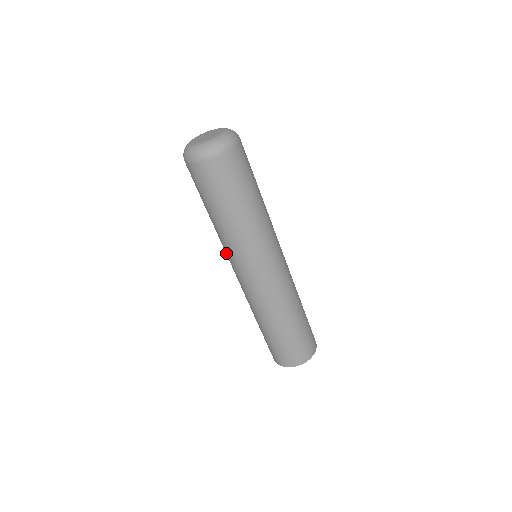
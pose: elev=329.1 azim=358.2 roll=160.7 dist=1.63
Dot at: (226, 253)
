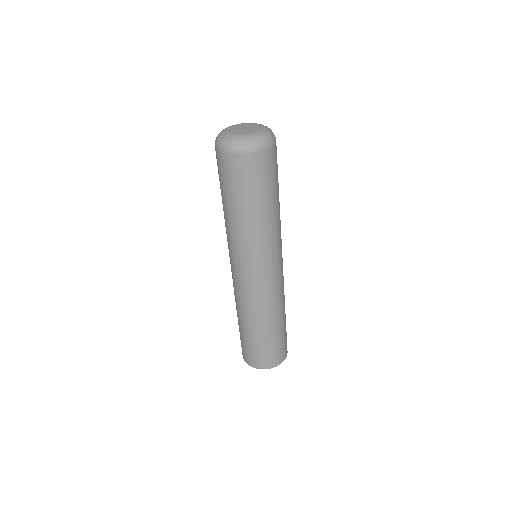
Dot at: (233, 251)
